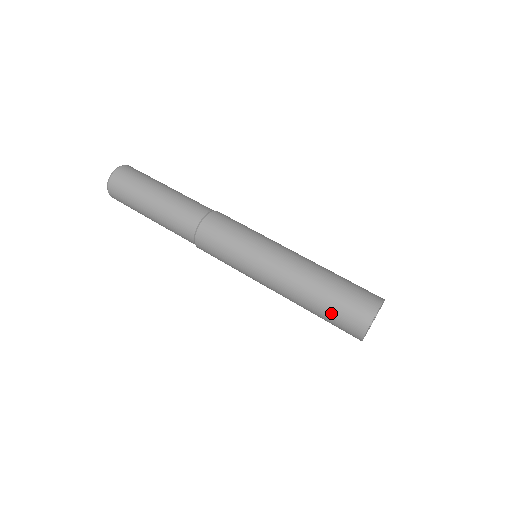
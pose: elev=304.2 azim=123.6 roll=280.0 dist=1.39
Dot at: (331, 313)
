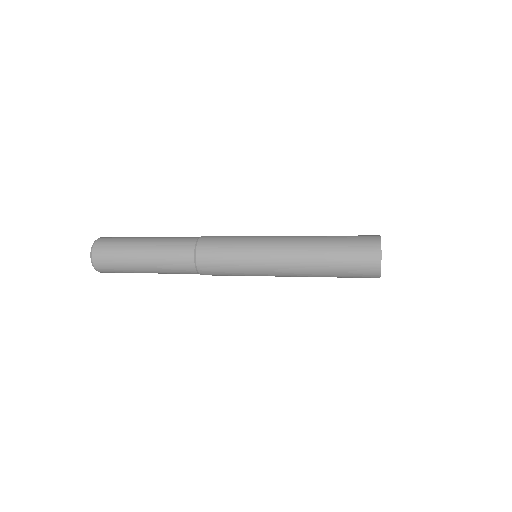
Dot at: (345, 239)
